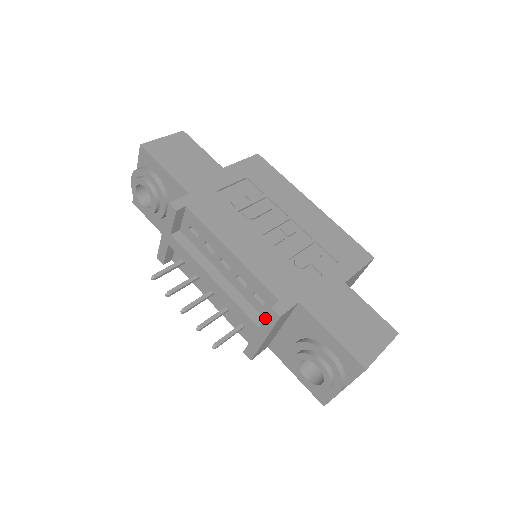
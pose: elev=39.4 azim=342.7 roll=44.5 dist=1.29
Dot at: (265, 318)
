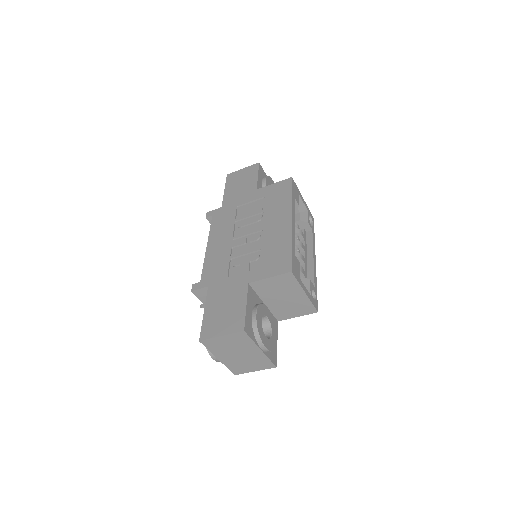
Dot at: occluded
